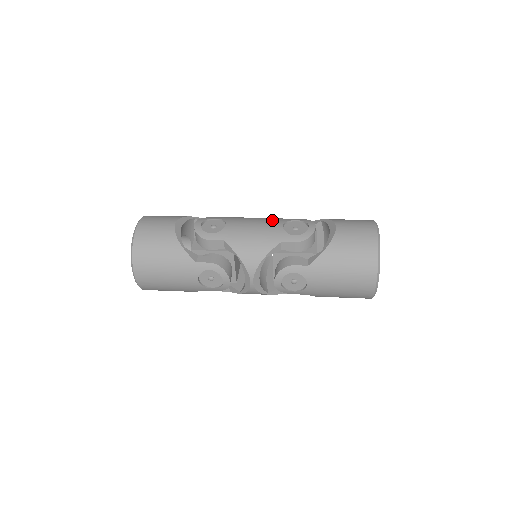
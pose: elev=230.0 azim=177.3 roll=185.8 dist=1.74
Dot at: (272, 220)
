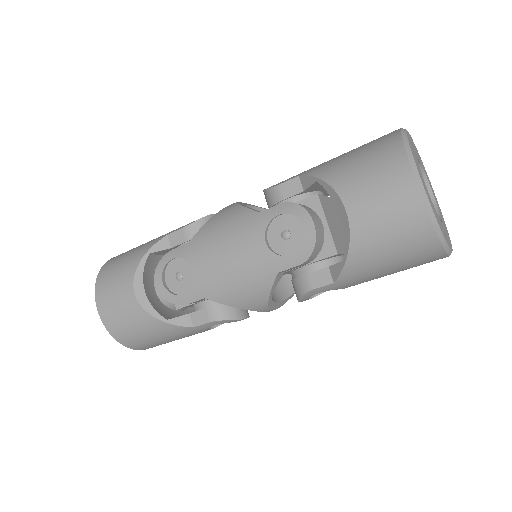
Dot at: (245, 232)
